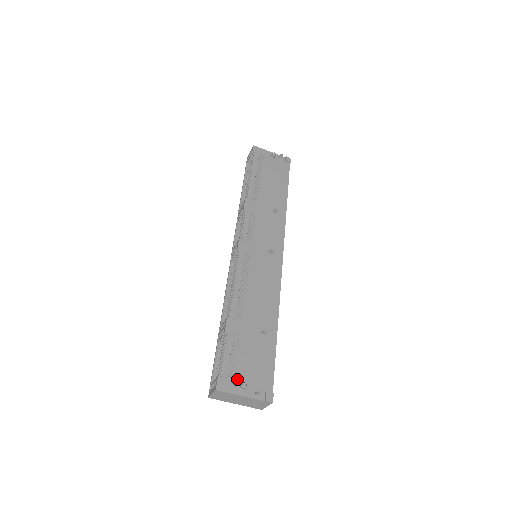
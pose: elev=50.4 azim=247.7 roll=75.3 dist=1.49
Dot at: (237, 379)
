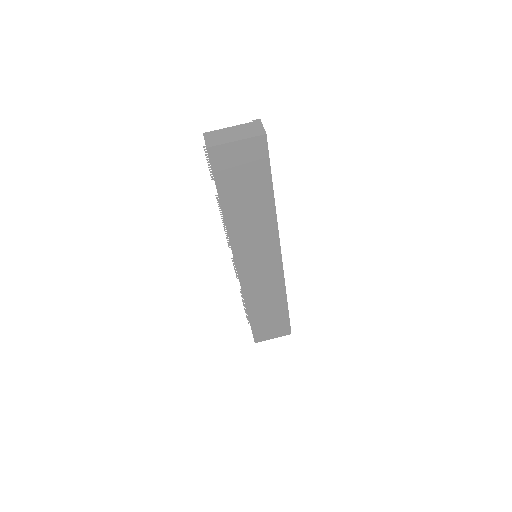
Dot at: occluded
